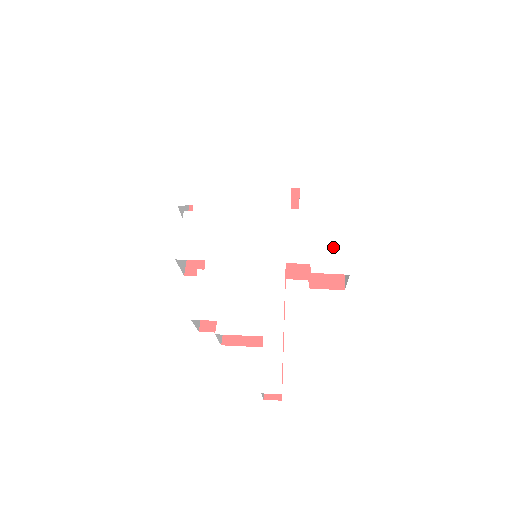
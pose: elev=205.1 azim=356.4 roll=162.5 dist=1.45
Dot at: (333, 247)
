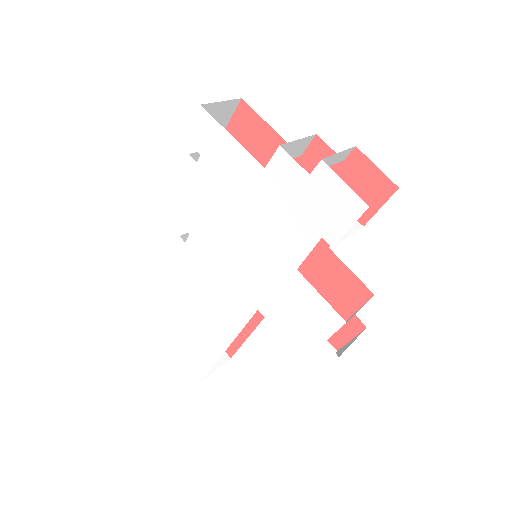
Dot at: (314, 345)
